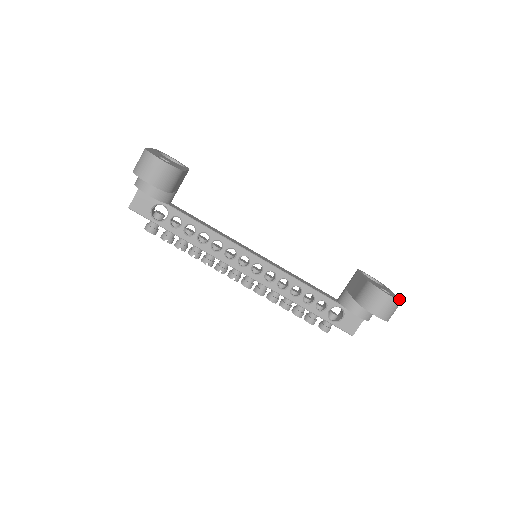
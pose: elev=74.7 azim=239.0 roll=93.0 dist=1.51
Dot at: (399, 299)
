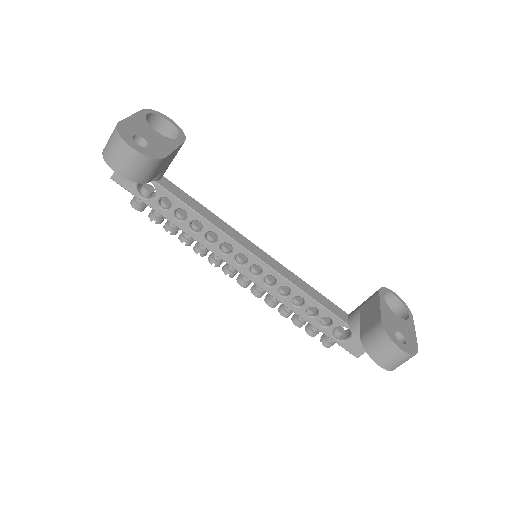
Dot at: (415, 349)
